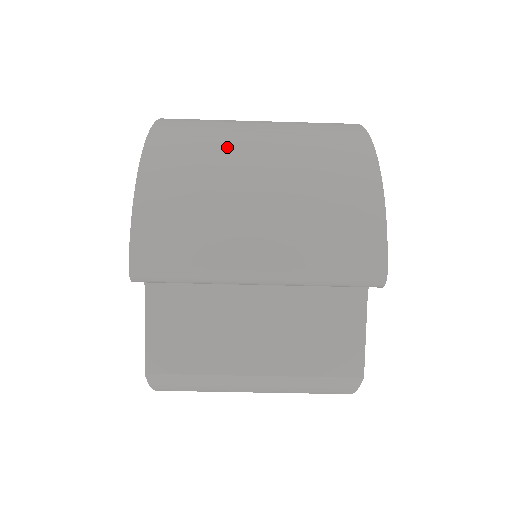
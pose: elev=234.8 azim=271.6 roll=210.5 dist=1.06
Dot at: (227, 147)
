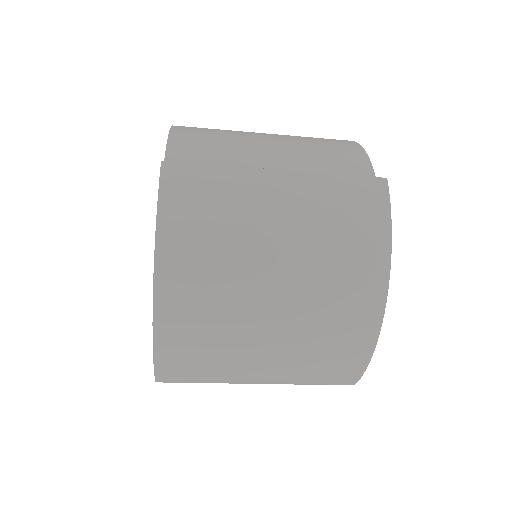
Dot at: (239, 301)
